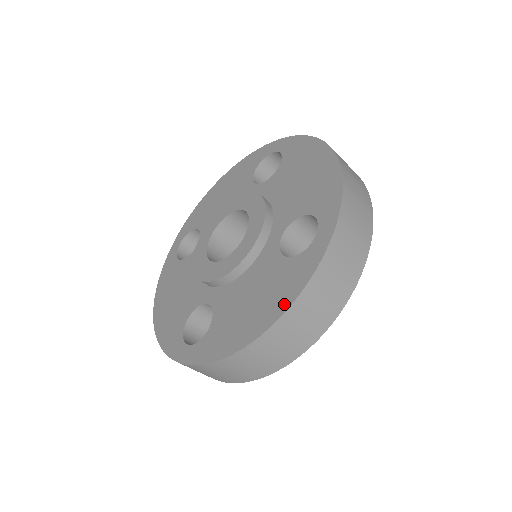
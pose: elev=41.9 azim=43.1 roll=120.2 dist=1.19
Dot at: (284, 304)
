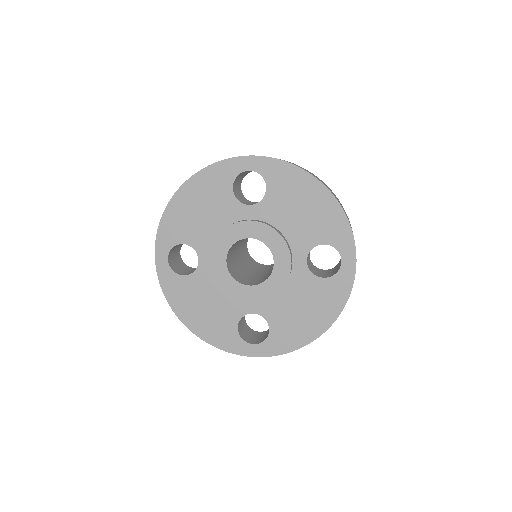
Dot at: (336, 311)
